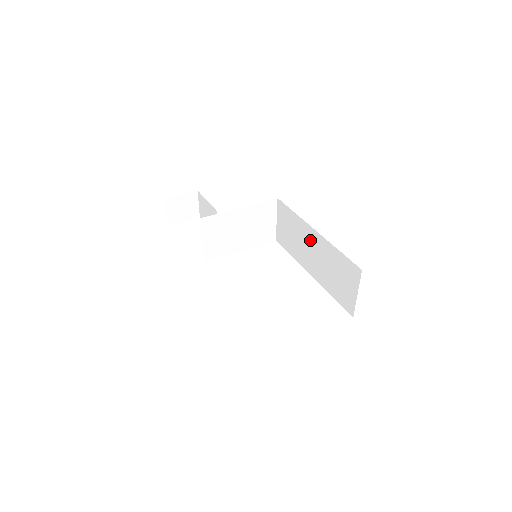
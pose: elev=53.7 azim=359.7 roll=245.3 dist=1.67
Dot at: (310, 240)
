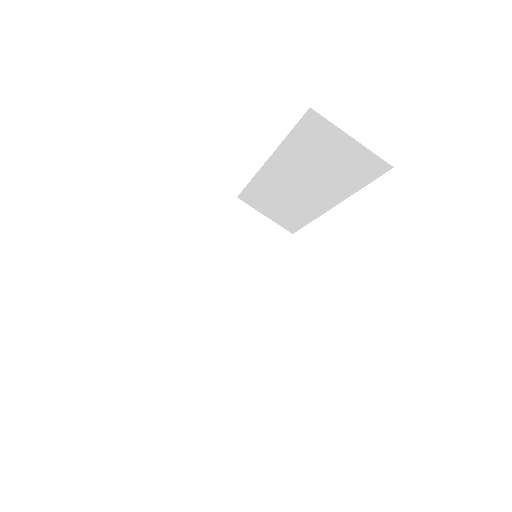
Dot at: (281, 179)
